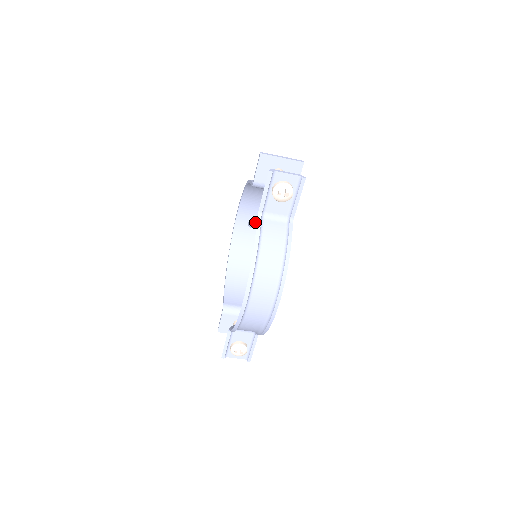
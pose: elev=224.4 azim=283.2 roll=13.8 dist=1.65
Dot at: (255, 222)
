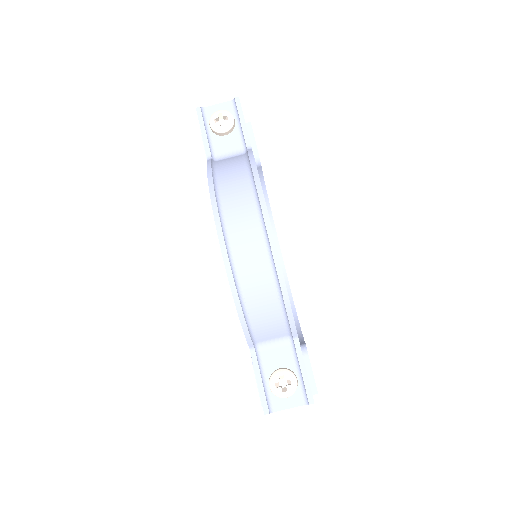
Dot at: occluded
